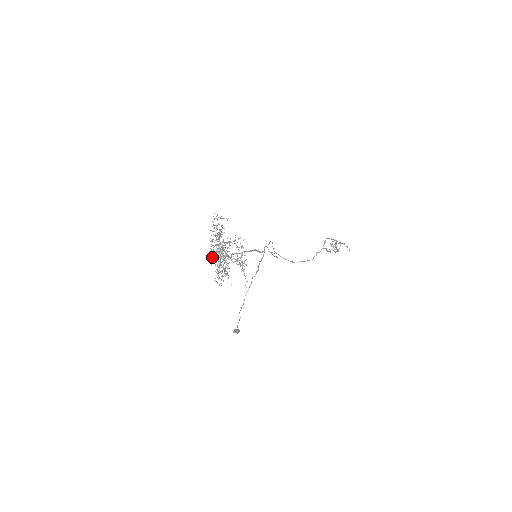
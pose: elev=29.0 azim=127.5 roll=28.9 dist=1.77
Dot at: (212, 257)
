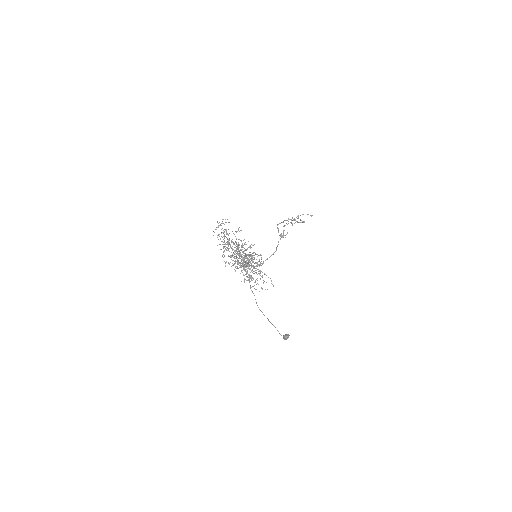
Dot at: (236, 268)
